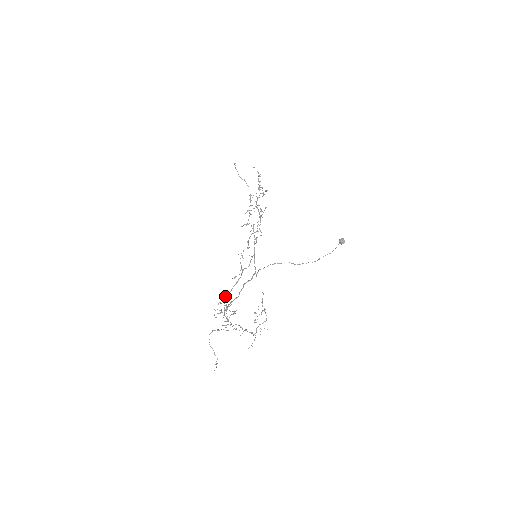
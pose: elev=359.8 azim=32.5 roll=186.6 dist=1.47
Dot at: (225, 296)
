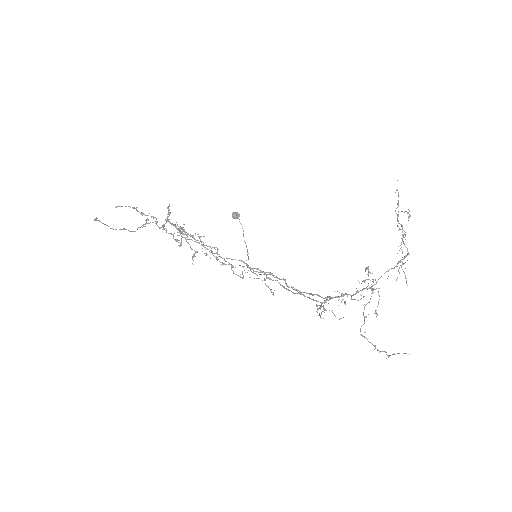
Dot at: (311, 299)
